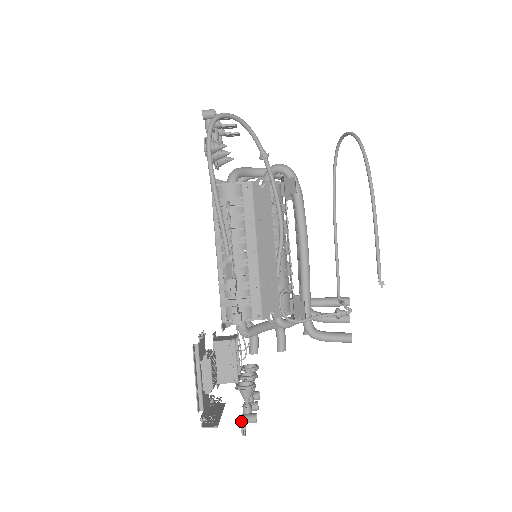
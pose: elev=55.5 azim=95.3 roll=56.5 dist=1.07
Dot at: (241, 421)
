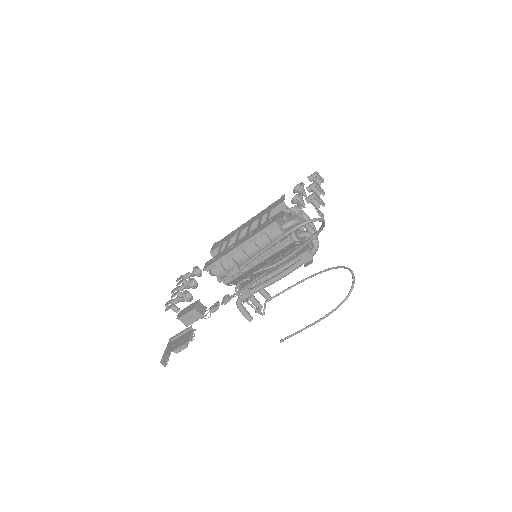
Dot at: (171, 307)
